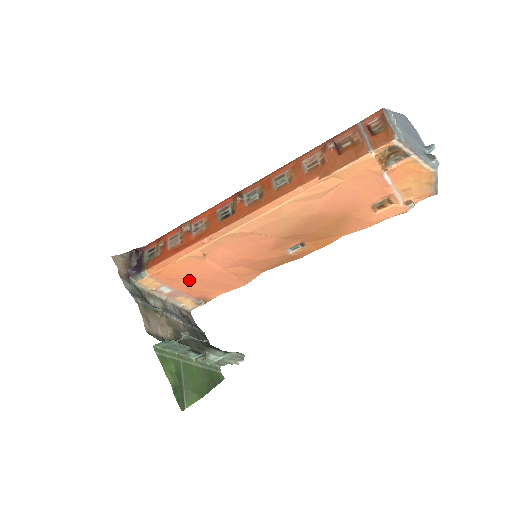
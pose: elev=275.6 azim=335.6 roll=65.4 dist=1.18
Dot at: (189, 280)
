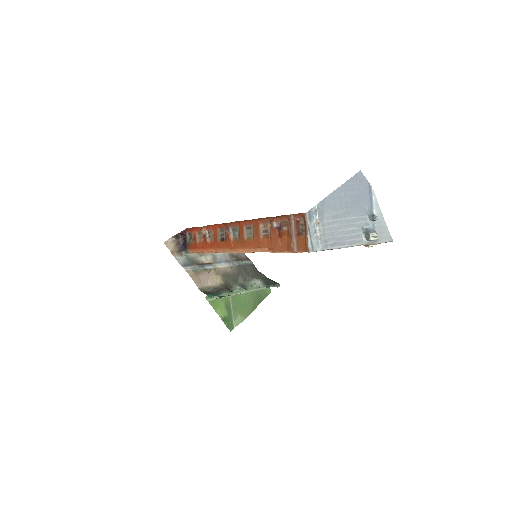
Dot at: occluded
